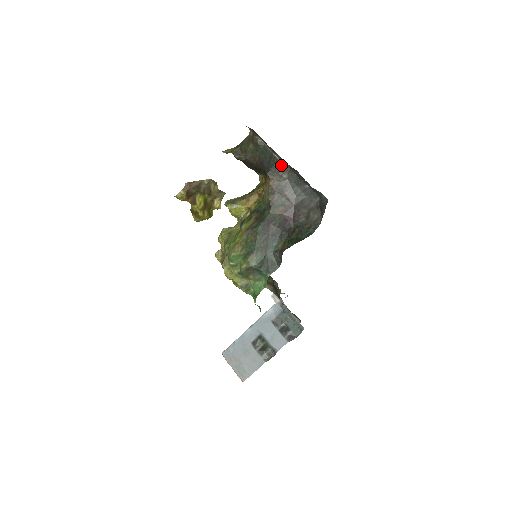
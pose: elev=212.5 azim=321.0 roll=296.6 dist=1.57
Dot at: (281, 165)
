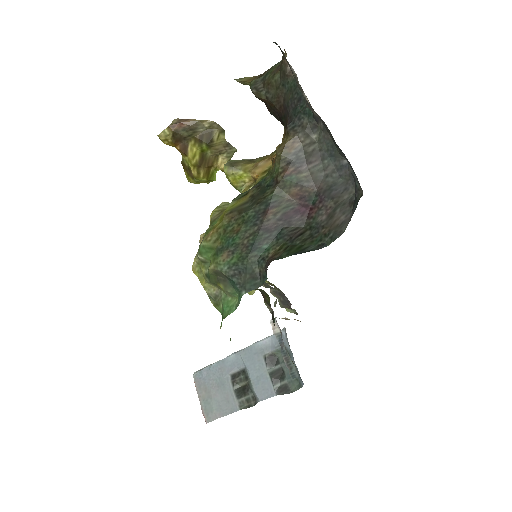
Dot at: (311, 115)
